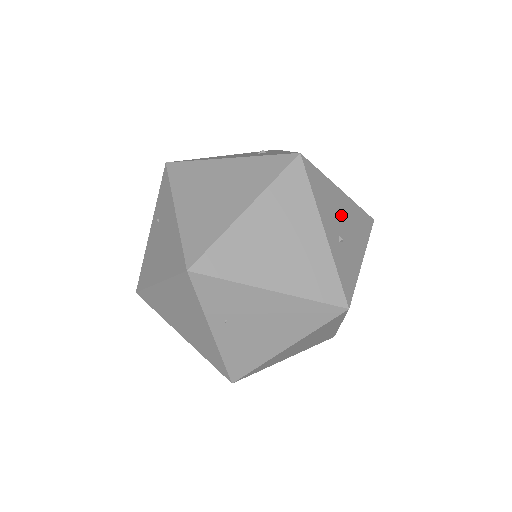
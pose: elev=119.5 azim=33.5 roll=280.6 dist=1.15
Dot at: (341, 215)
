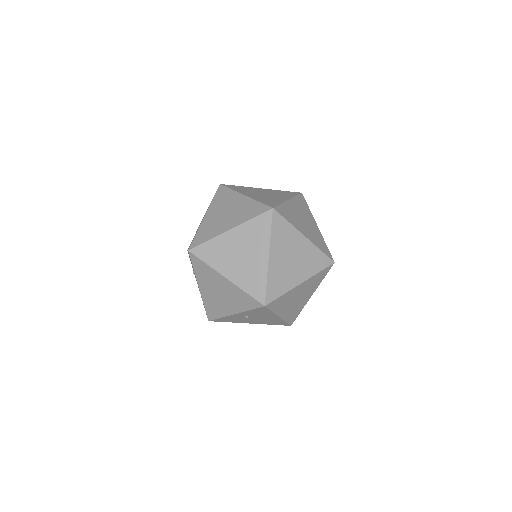
Dot at: occluded
